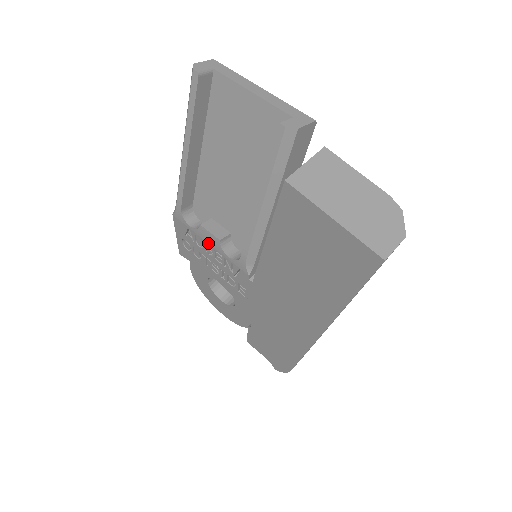
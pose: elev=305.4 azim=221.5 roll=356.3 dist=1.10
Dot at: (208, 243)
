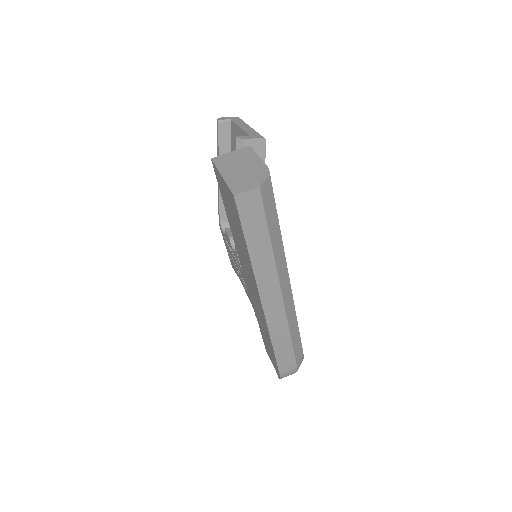
Dot at: (228, 243)
